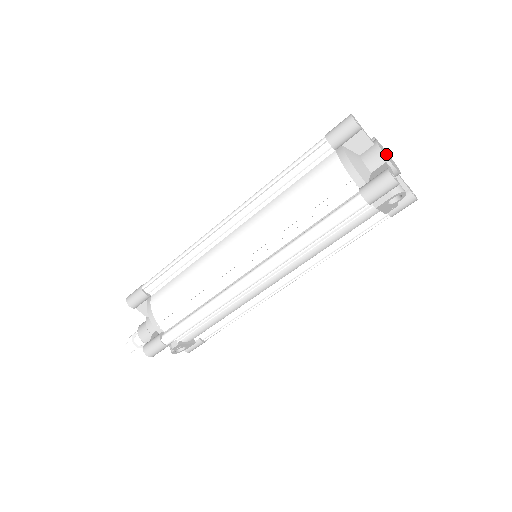
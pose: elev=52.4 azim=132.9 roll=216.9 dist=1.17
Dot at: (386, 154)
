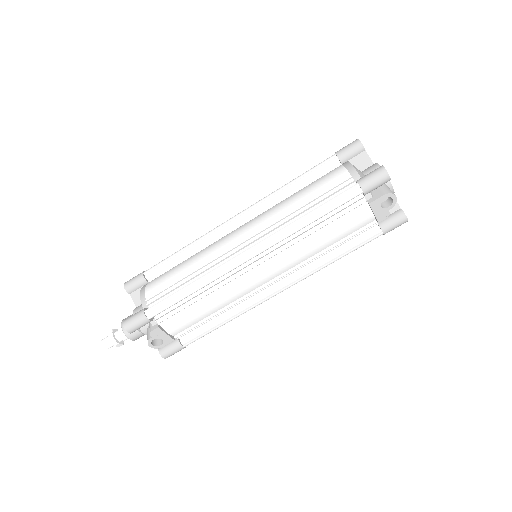
Dot at: occluded
